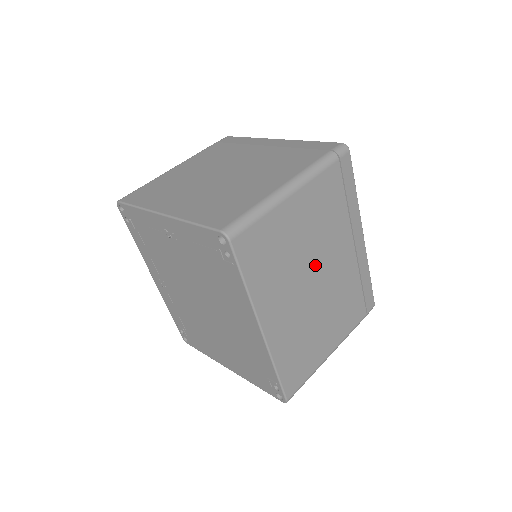
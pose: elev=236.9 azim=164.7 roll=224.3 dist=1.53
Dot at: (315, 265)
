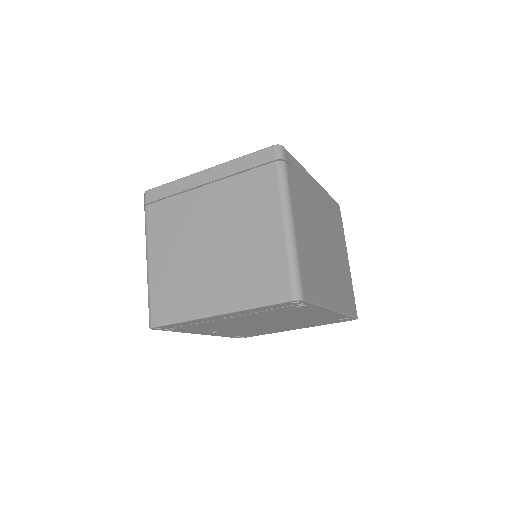
Dot at: (320, 238)
